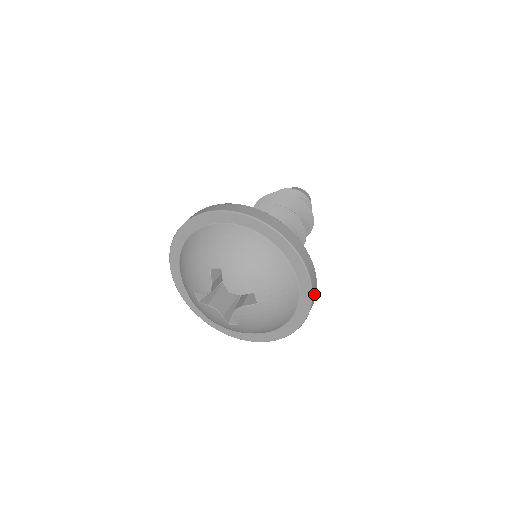
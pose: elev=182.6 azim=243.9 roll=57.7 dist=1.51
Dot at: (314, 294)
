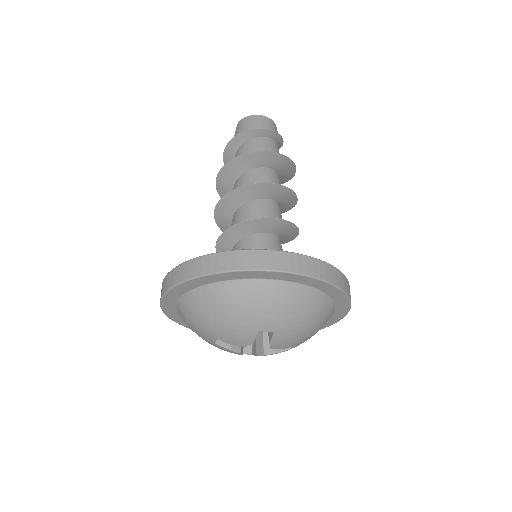
Dot at: occluded
